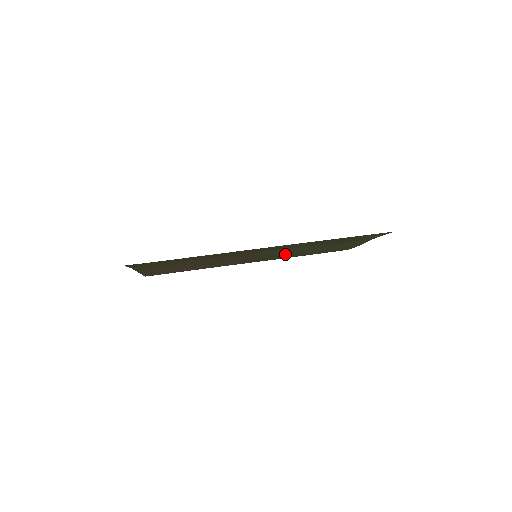
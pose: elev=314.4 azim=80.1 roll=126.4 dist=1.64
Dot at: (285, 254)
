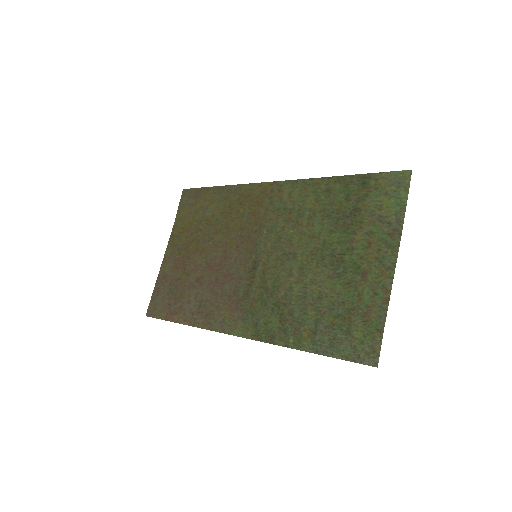
Dot at: (283, 286)
